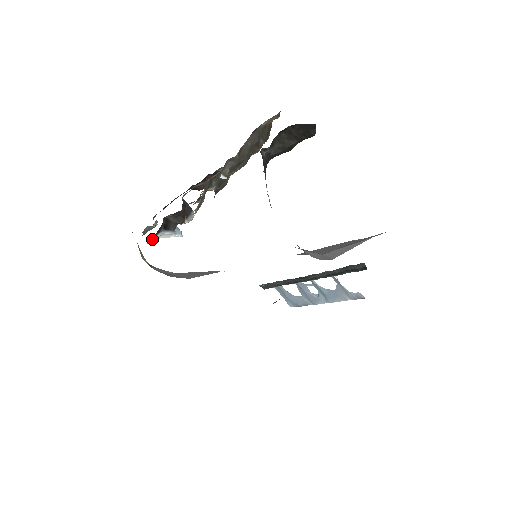
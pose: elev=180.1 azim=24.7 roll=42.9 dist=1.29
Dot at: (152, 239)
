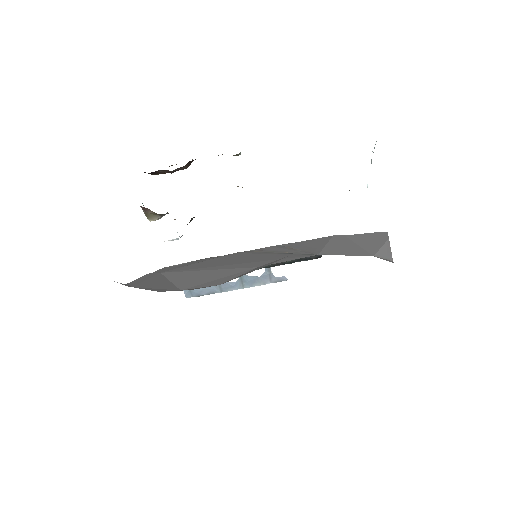
Dot at: occluded
